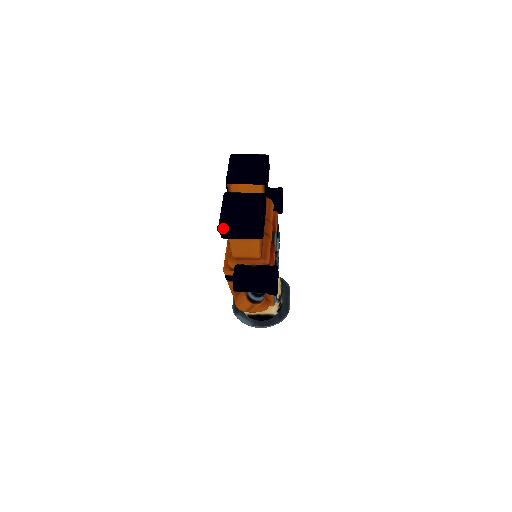
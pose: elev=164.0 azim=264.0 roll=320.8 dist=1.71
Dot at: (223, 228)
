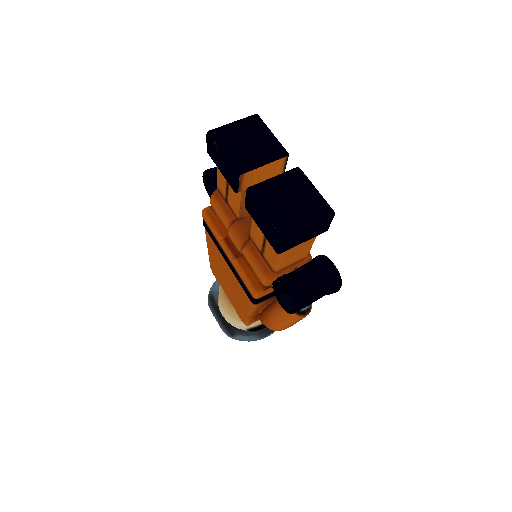
Dot at: (287, 239)
